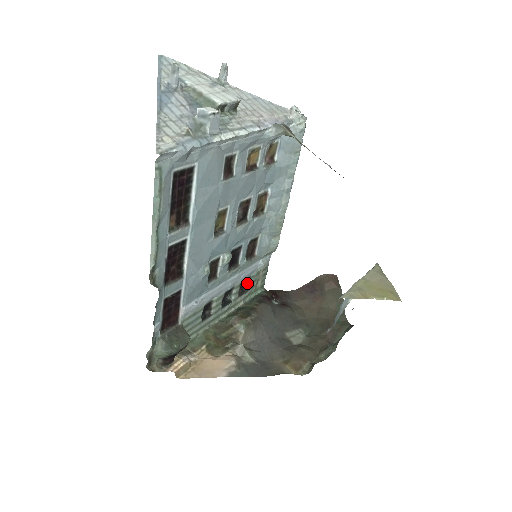
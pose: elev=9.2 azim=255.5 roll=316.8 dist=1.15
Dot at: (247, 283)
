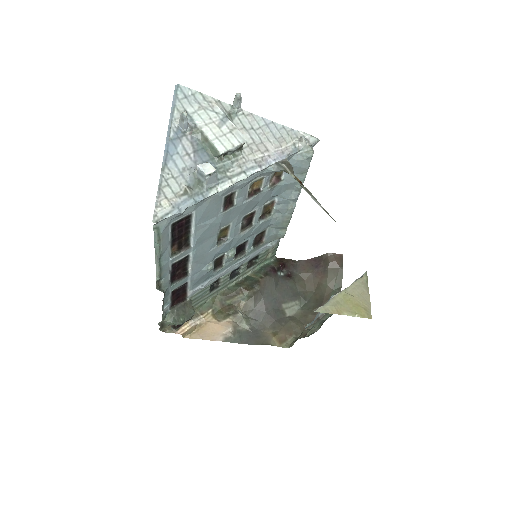
Dot at: (256, 258)
